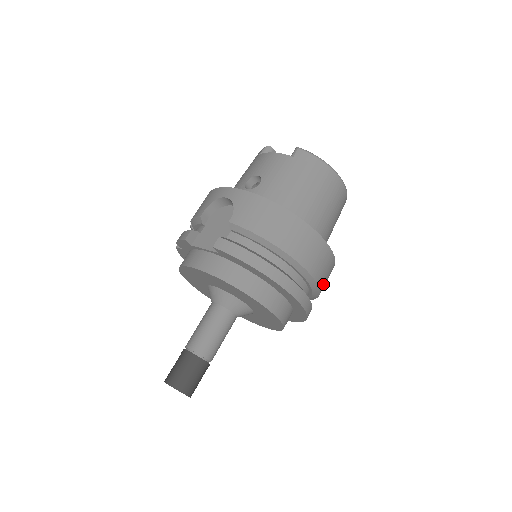
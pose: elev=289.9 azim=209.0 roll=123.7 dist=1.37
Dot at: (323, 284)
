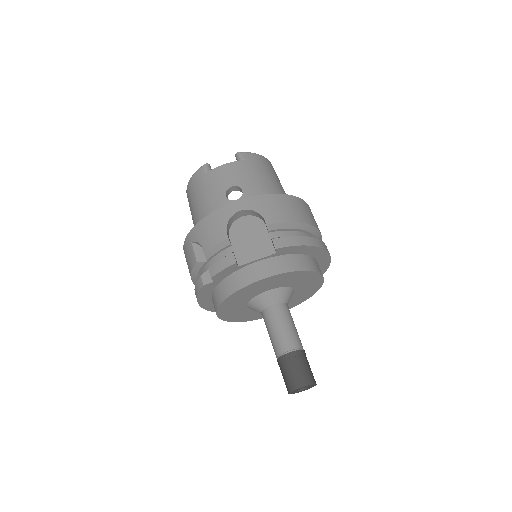
Dot at: occluded
